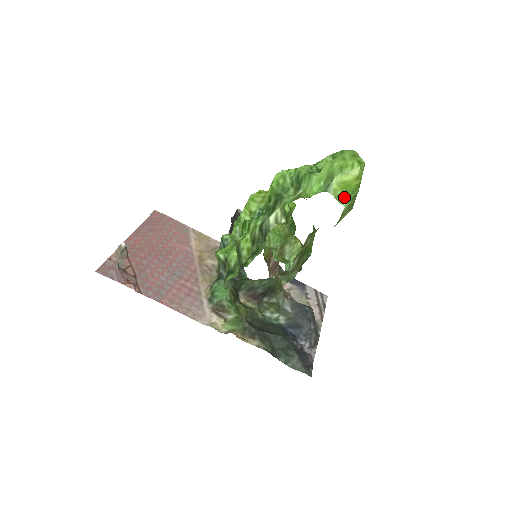
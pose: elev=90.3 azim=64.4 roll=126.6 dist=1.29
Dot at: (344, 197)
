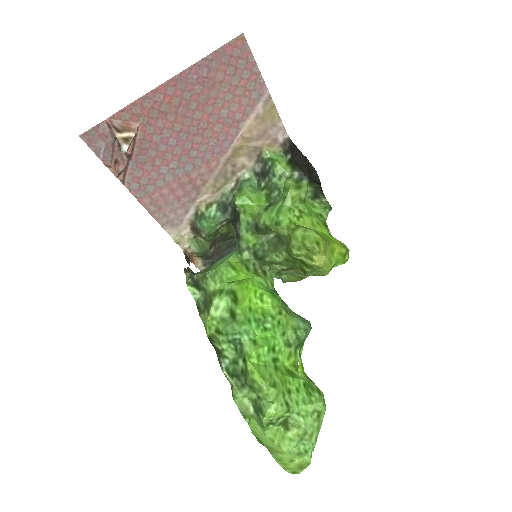
Dot at: occluded
